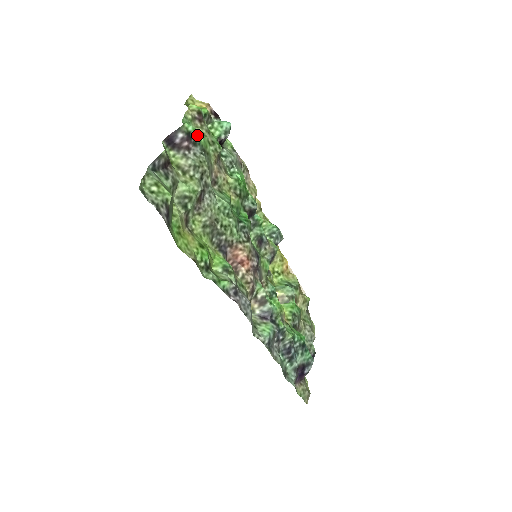
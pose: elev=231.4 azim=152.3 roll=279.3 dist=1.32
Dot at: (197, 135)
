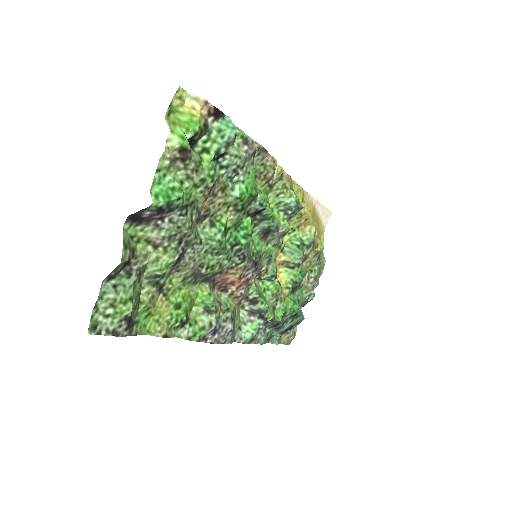
Dot at: (173, 202)
